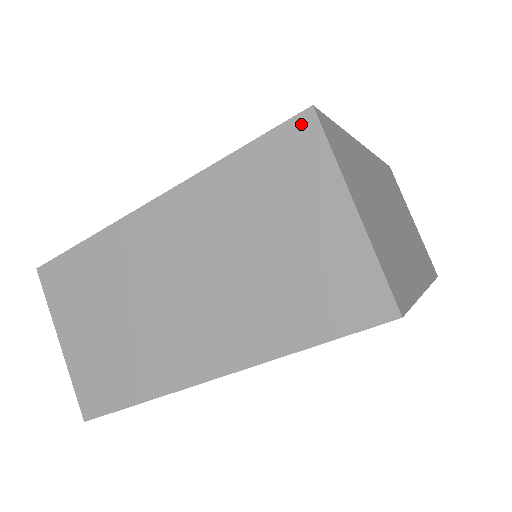
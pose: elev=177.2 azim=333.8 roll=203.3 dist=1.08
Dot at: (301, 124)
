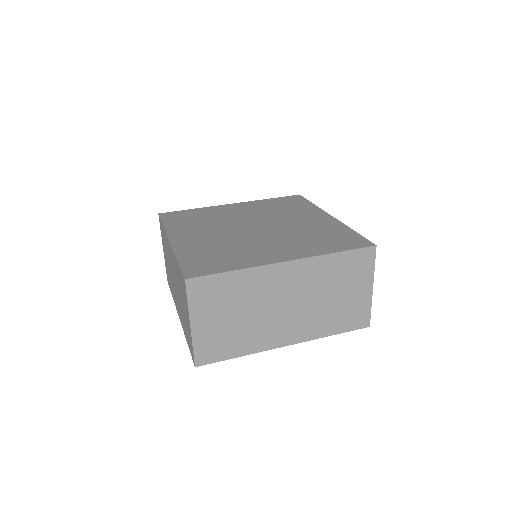
Dot at: (369, 251)
